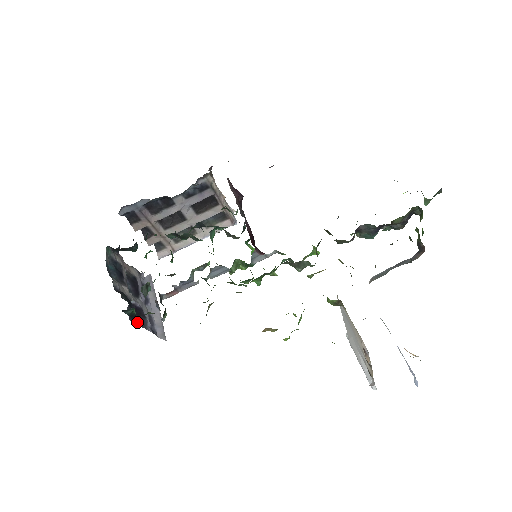
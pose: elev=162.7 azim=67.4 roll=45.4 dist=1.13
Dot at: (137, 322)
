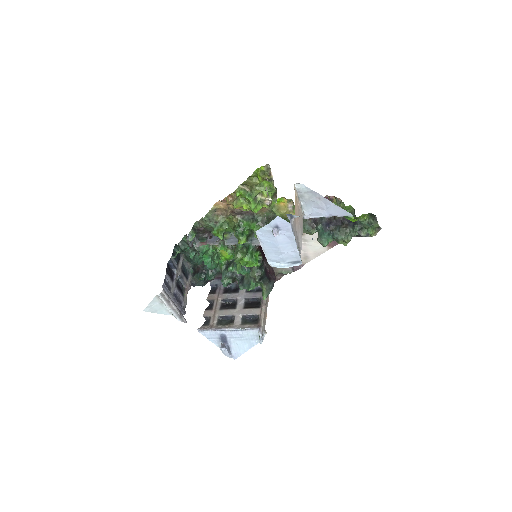
Dot at: (168, 269)
